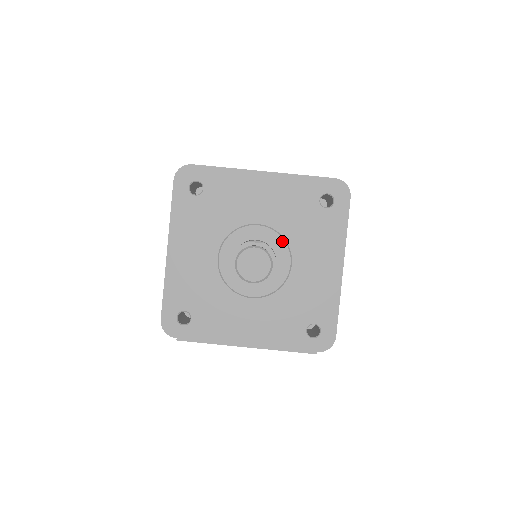
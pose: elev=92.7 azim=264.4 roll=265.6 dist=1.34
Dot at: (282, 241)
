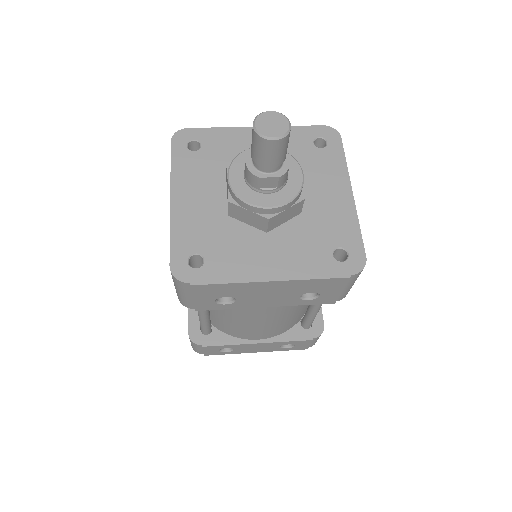
Dot at: (289, 156)
